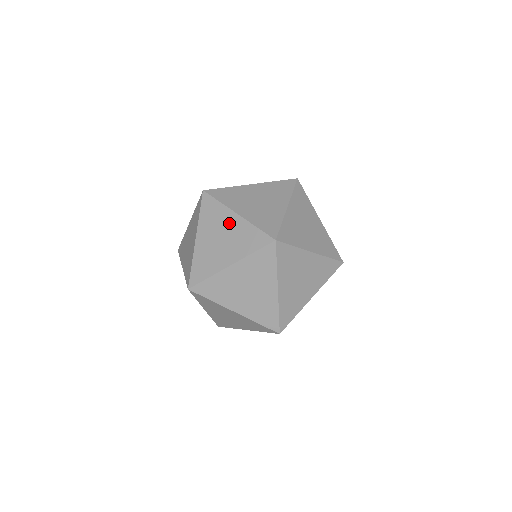
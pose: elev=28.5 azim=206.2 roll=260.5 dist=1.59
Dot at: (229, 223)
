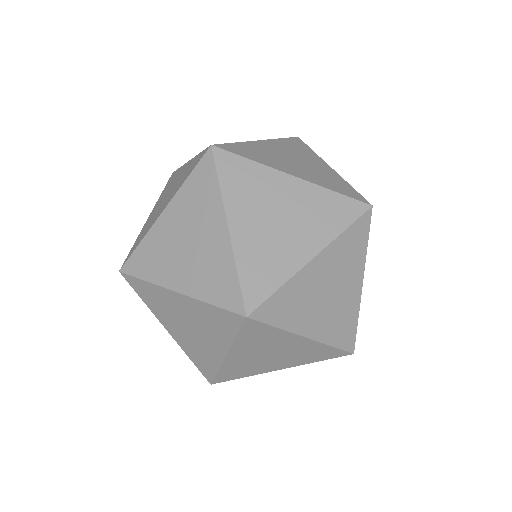
Dot at: (210, 230)
